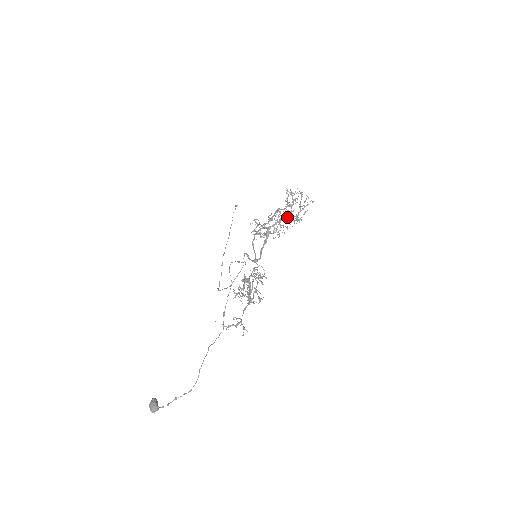
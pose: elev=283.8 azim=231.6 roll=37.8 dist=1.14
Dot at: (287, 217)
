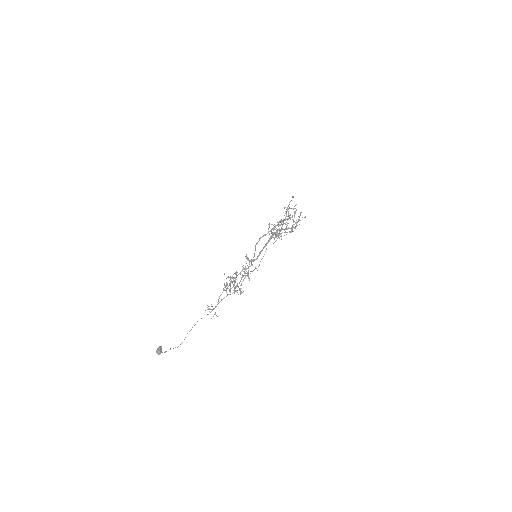
Dot at: occluded
